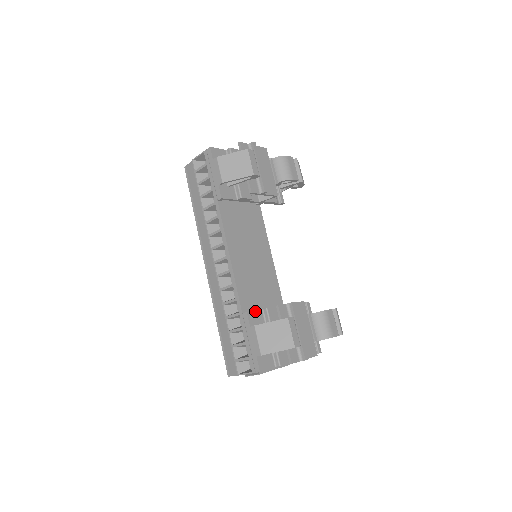
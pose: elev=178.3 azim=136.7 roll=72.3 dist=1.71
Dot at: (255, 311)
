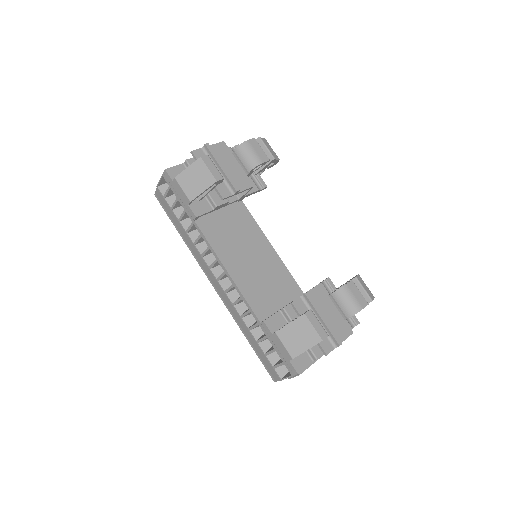
Dot at: (272, 316)
